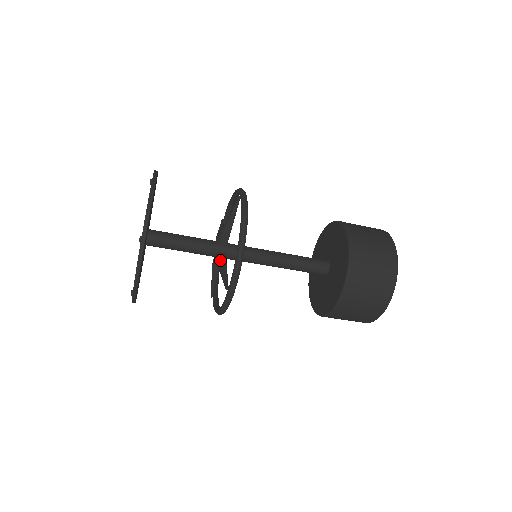
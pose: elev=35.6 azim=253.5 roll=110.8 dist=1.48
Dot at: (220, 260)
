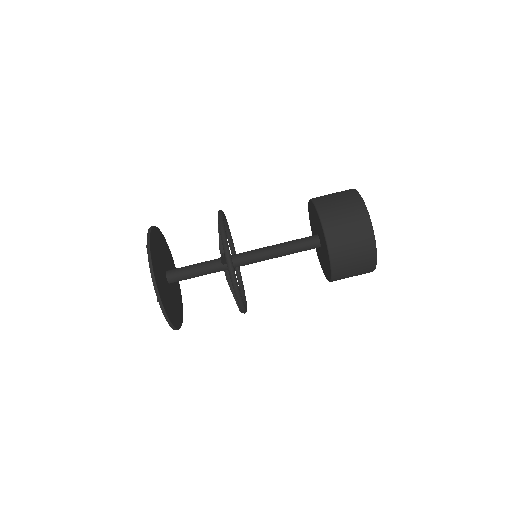
Dot at: occluded
